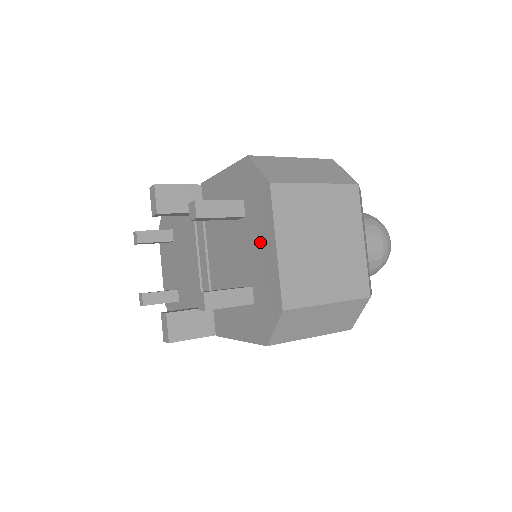
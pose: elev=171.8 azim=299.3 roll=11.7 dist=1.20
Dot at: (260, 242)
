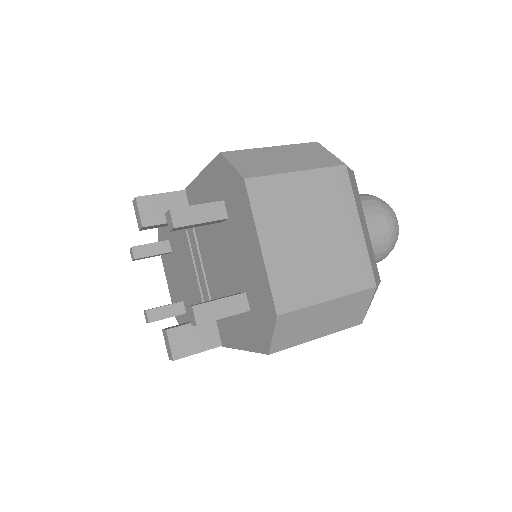
Dot at: (245, 244)
